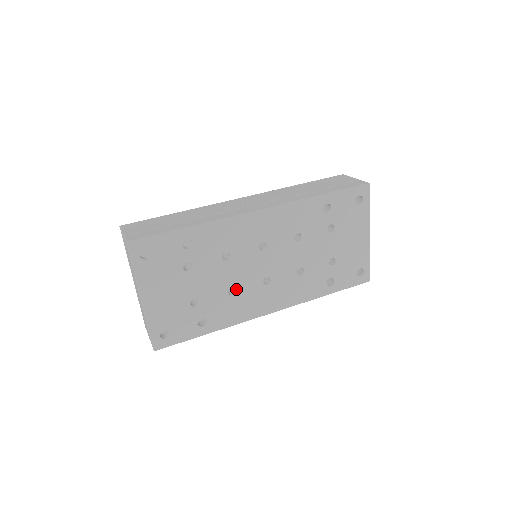
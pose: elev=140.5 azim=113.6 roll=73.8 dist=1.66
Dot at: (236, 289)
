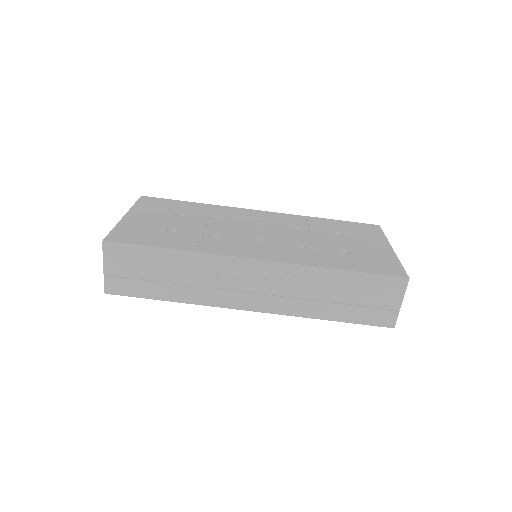
Dot at: occluded
